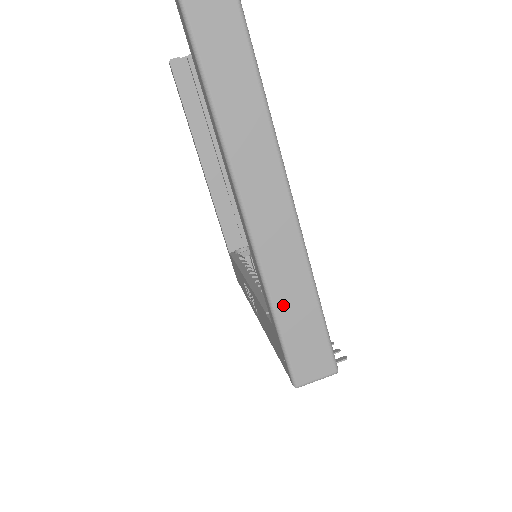
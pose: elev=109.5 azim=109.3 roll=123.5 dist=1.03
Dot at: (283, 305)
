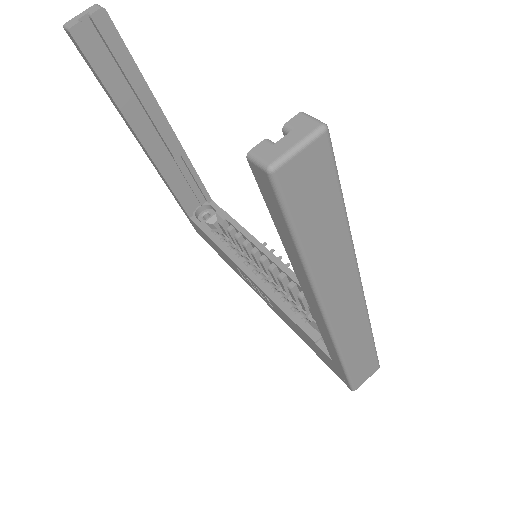
Dot at: (351, 359)
